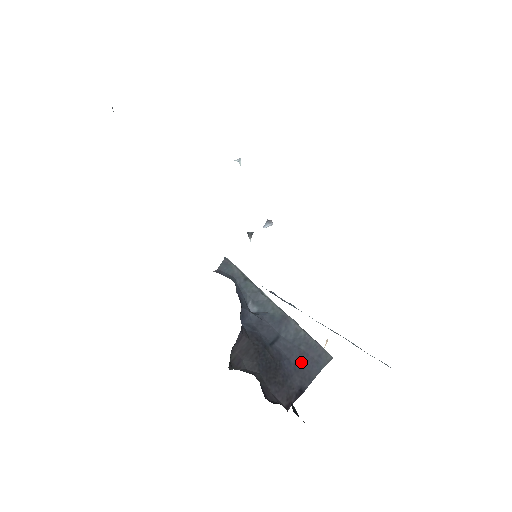
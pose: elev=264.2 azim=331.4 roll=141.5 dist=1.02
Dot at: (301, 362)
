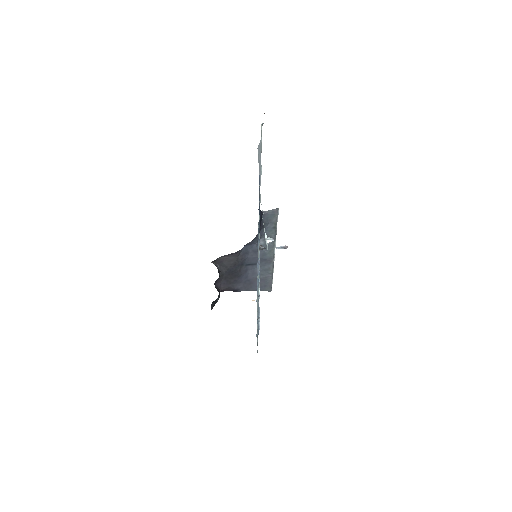
Dot at: (252, 281)
